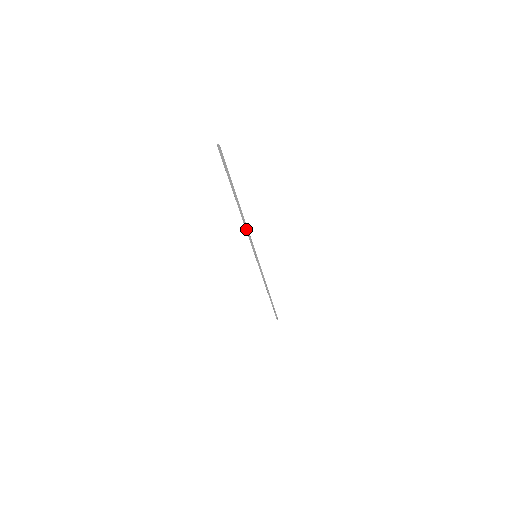
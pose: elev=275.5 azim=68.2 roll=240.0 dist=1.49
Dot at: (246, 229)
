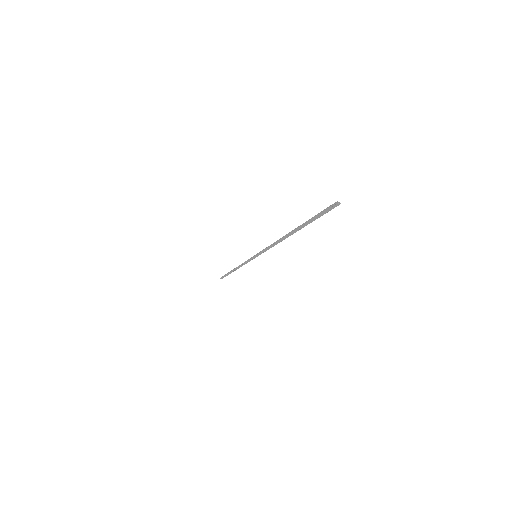
Dot at: (273, 244)
